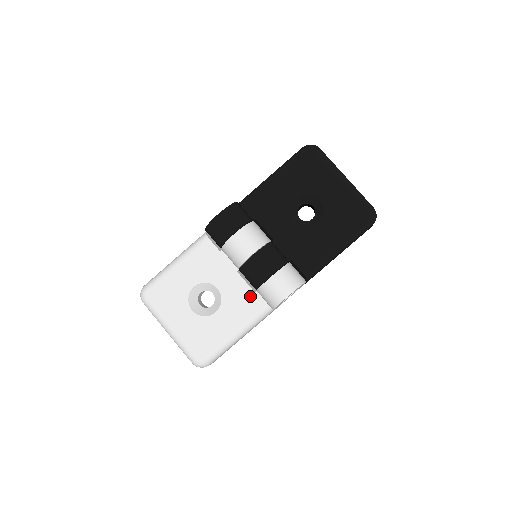
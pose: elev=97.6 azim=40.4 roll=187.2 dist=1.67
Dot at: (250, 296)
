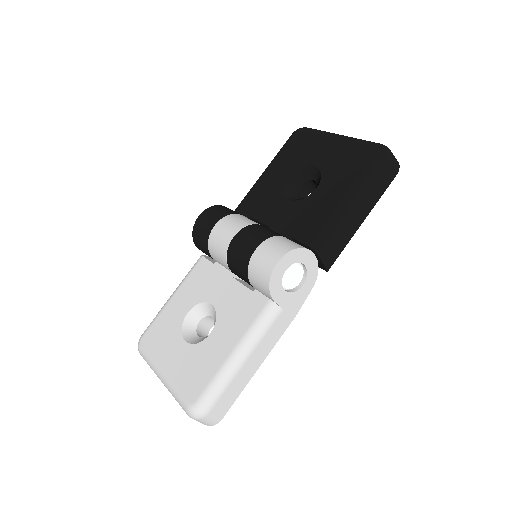
Dot at: (248, 298)
